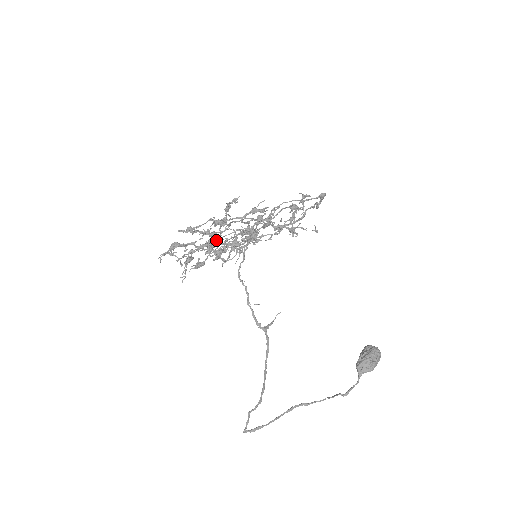
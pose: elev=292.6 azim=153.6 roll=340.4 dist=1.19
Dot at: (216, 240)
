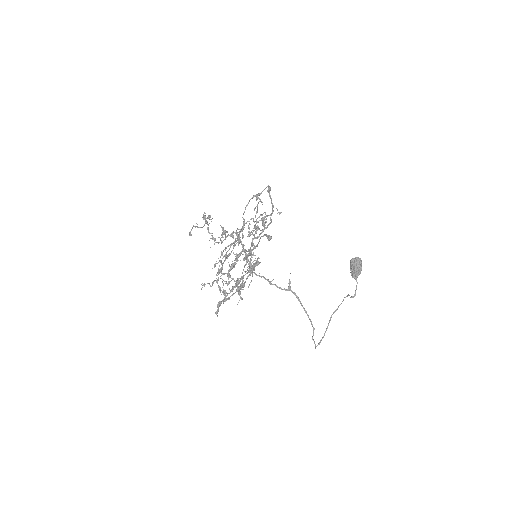
Dot at: (236, 281)
